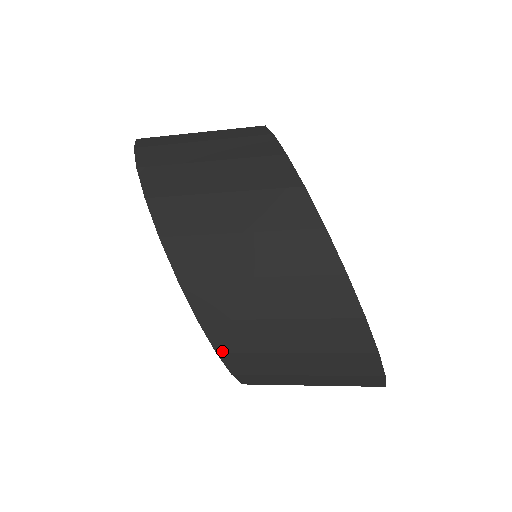
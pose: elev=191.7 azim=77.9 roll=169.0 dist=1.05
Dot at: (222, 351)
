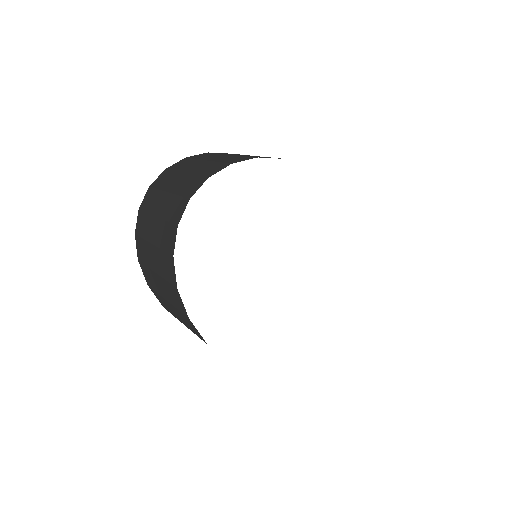
Dot at: occluded
